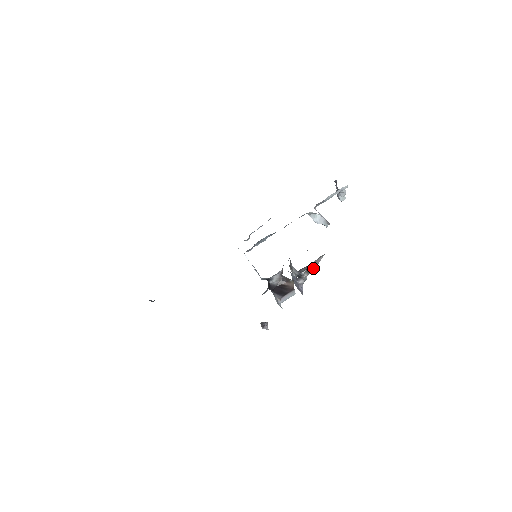
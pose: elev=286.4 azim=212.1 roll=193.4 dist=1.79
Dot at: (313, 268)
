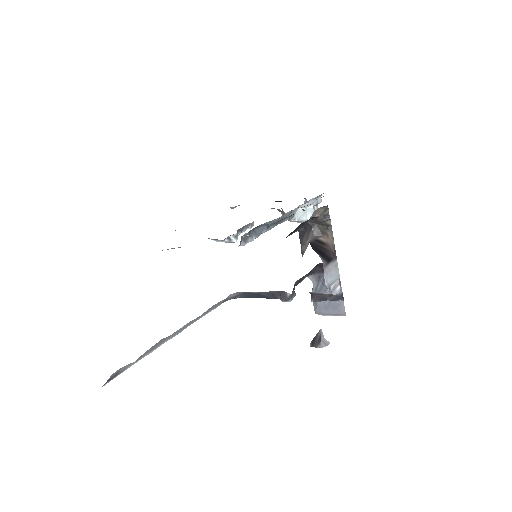
Dot at: occluded
